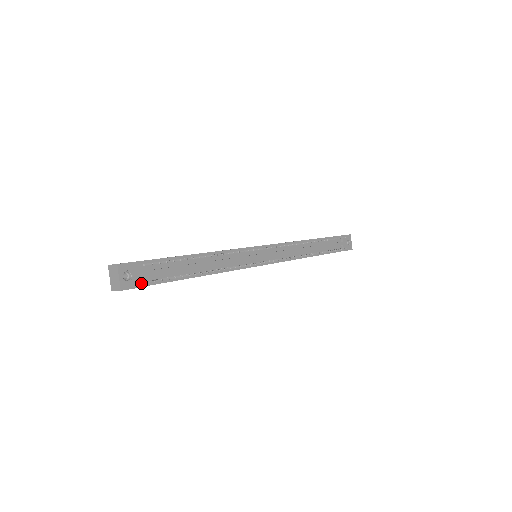
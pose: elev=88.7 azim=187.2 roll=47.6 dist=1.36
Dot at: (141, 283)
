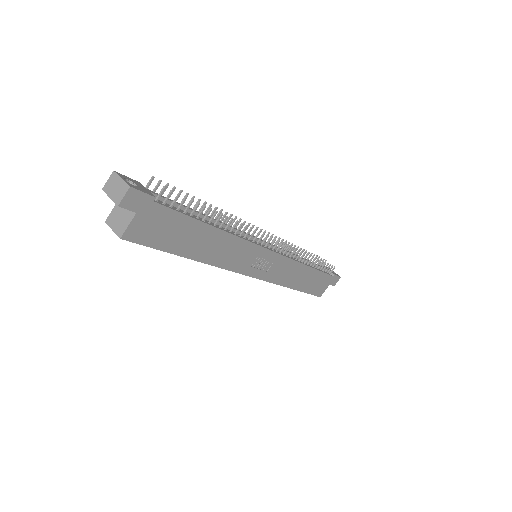
Dot at: (150, 194)
